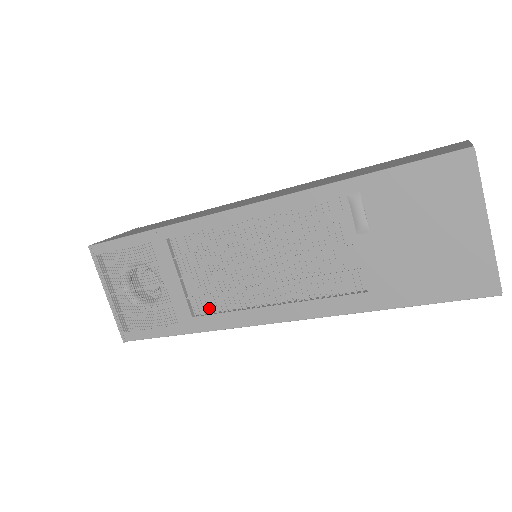
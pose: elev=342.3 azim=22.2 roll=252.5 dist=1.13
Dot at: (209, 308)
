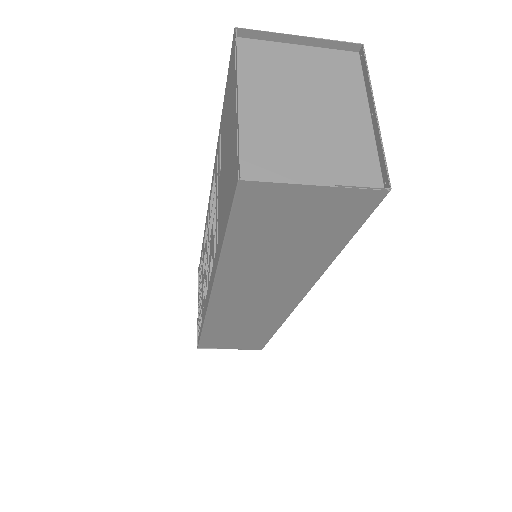
Dot at: occluded
